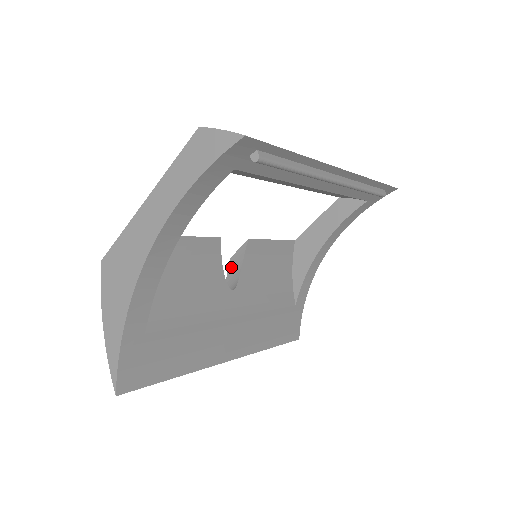
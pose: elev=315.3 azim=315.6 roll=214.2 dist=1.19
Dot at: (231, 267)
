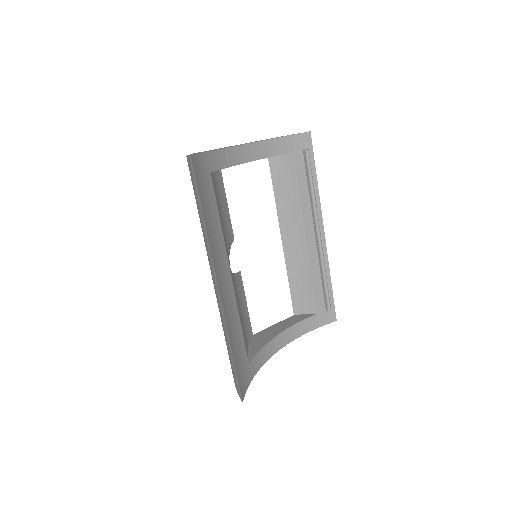
Dot at: occluded
